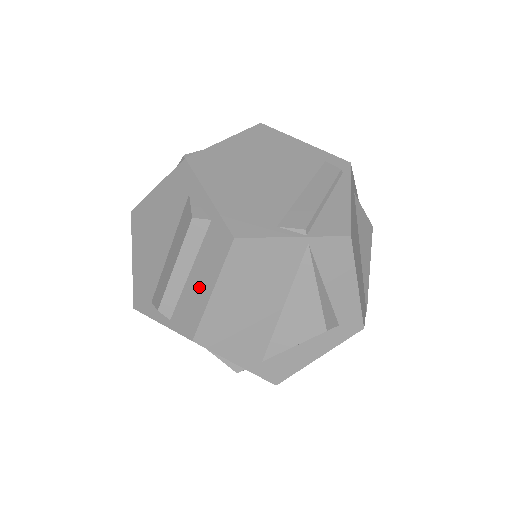
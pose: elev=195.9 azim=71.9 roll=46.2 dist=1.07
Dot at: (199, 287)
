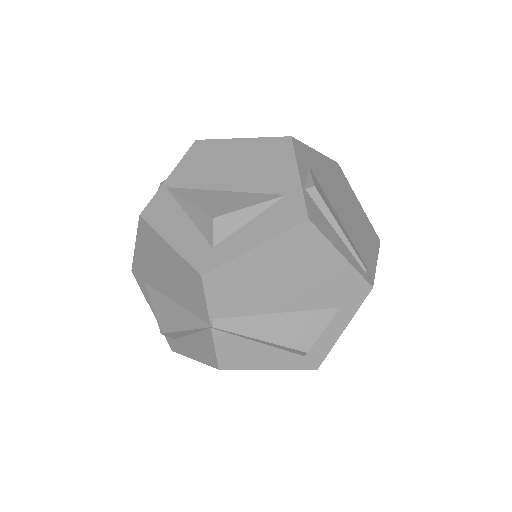
Dot at: occluded
